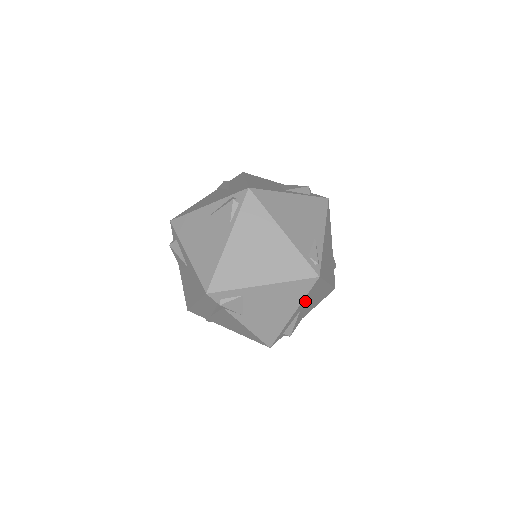
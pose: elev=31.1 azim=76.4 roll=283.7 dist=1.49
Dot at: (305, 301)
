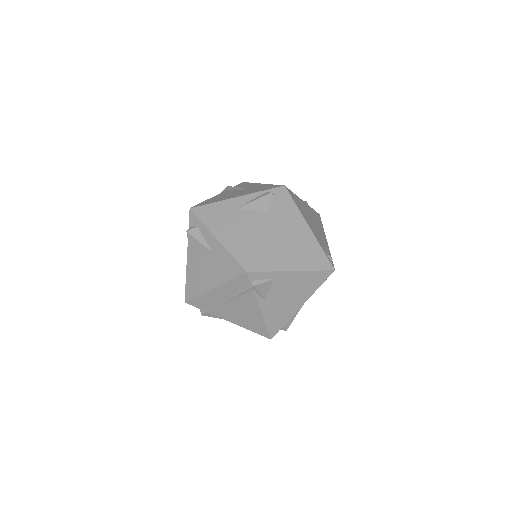
Dot at: occluded
